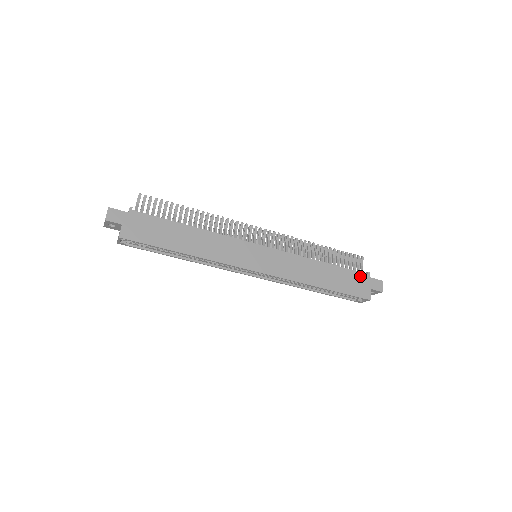
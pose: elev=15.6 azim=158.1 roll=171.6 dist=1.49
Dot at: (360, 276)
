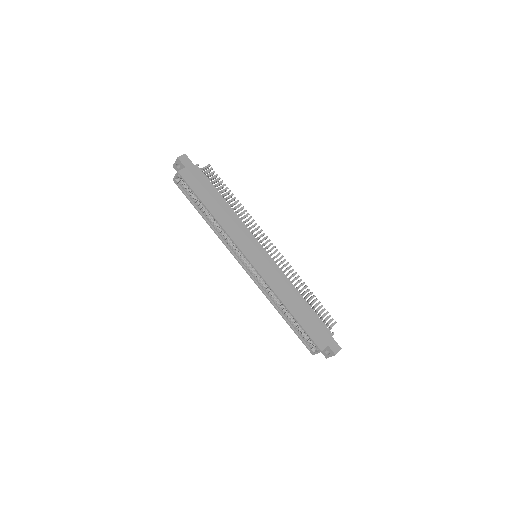
Dot at: (325, 329)
